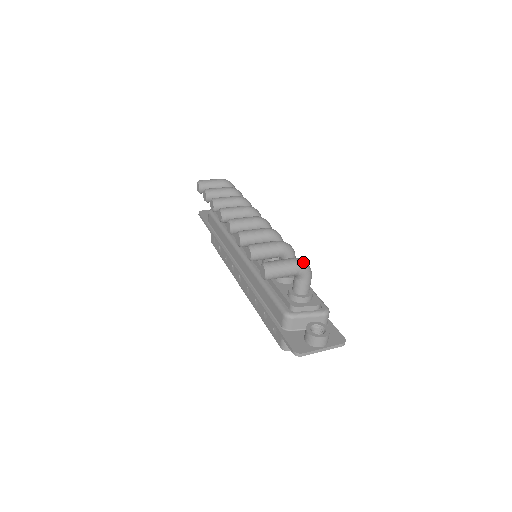
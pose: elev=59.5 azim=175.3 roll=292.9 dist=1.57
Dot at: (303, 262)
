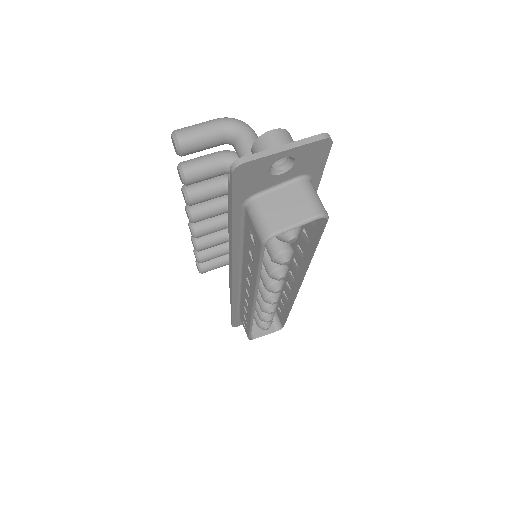
Dot at: (229, 118)
